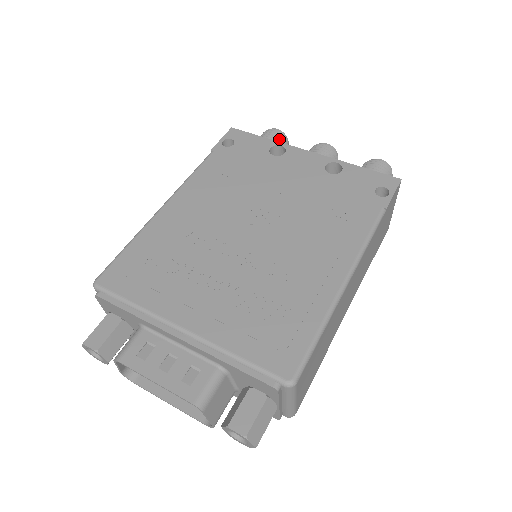
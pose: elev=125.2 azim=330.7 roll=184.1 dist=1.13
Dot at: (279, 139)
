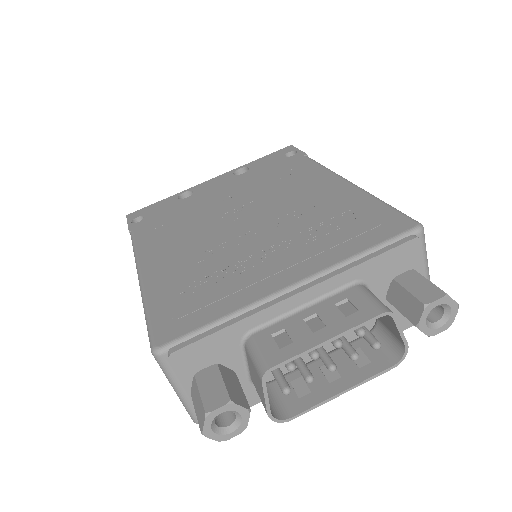
Dot at: occluded
